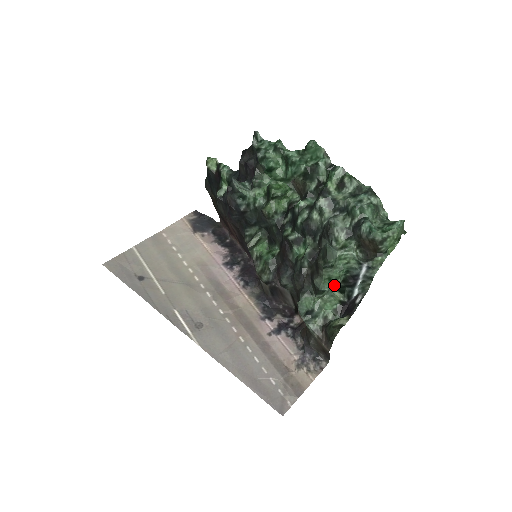
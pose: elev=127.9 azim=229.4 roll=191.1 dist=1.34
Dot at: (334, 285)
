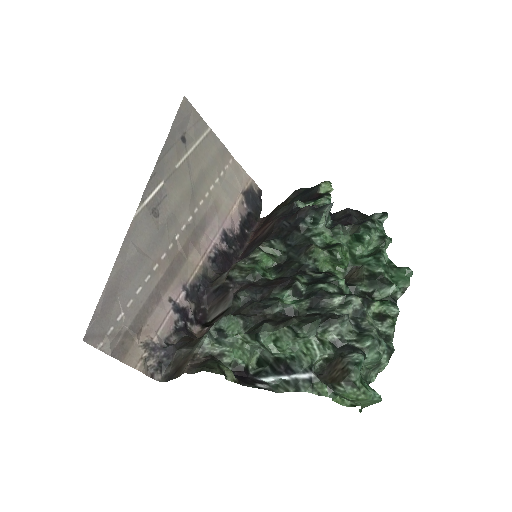
Dot at: (269, 349)
